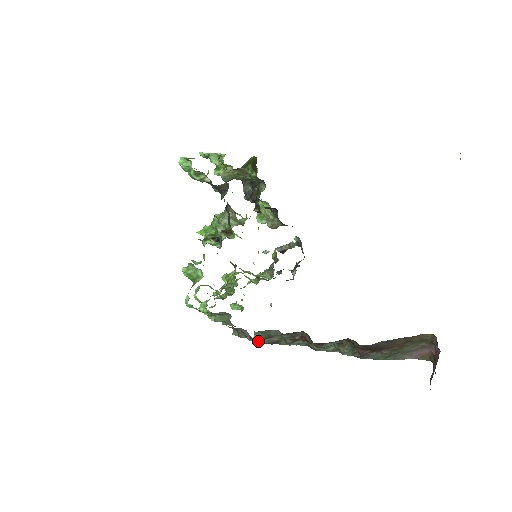
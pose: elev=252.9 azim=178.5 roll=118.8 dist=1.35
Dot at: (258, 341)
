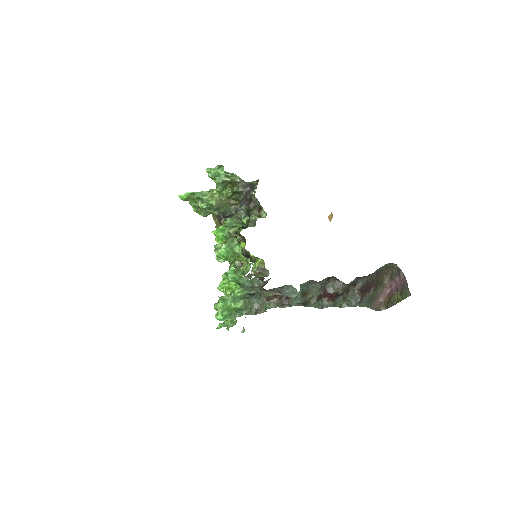
Dot at: (301, 296)
